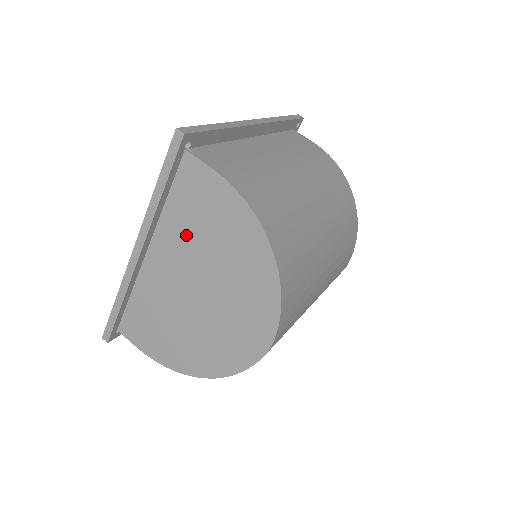
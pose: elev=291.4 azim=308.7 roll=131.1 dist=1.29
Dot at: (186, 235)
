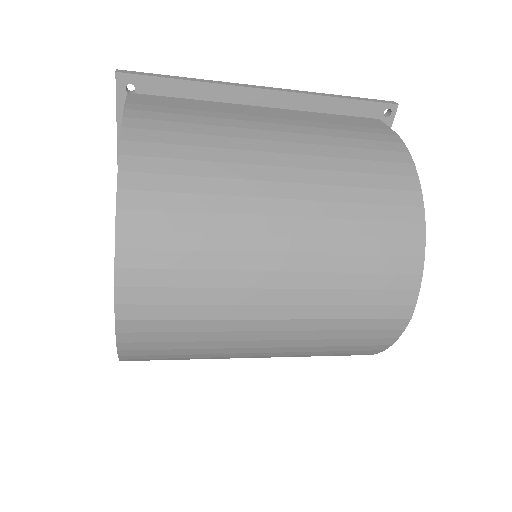
Dot at: occluded
